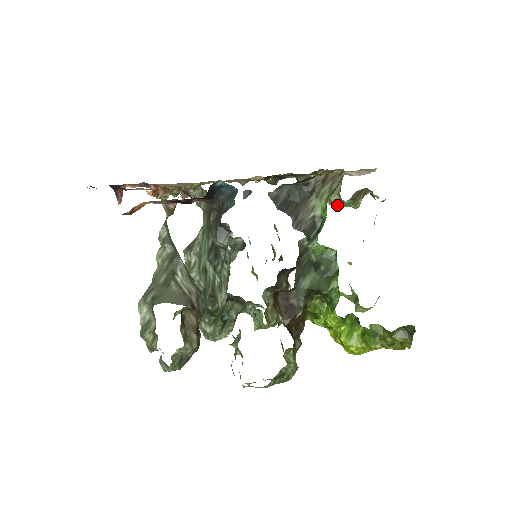
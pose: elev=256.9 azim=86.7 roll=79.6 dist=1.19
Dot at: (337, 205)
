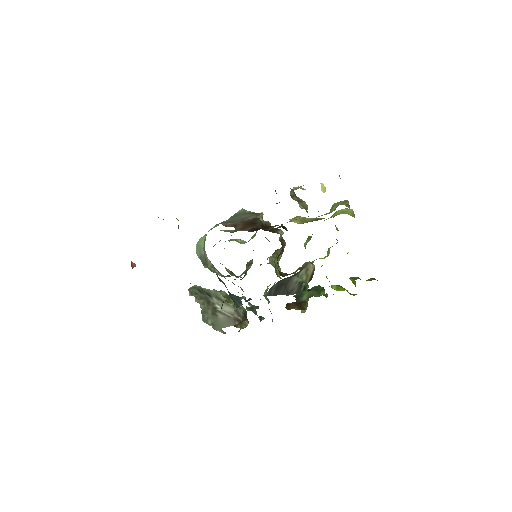
Dot at: occluded
